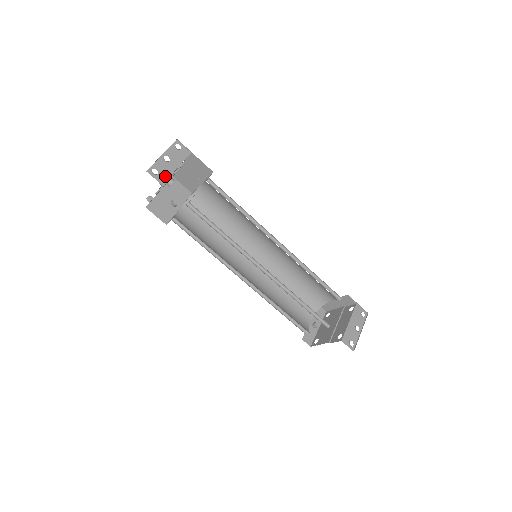
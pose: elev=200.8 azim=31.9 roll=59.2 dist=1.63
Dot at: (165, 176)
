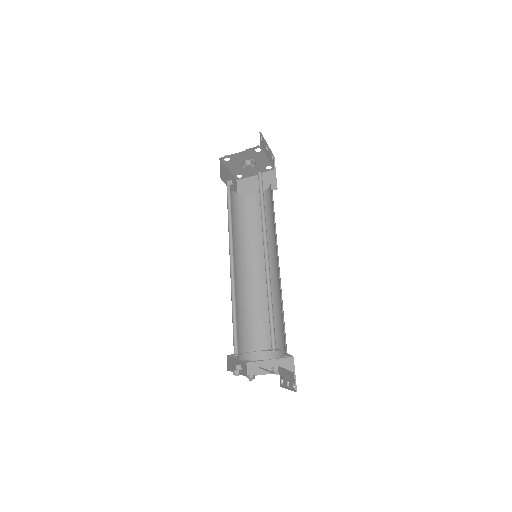
Dot at: (263, 148)
